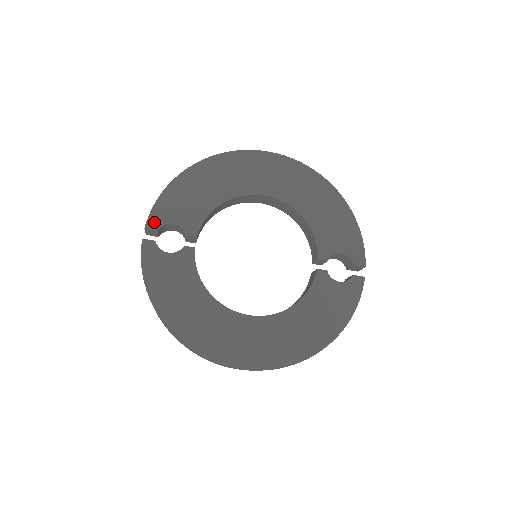
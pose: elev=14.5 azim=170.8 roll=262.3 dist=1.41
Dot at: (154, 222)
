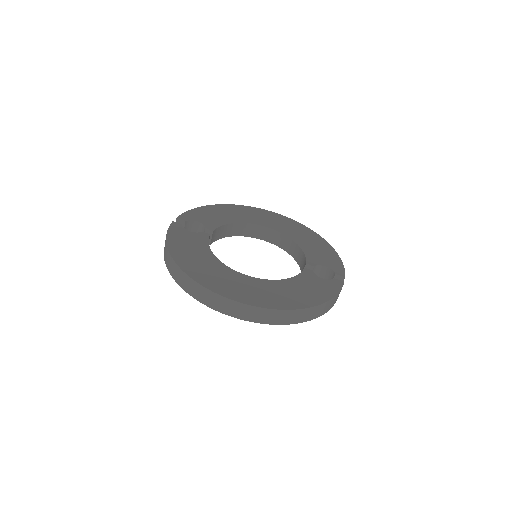
Dot at: (184, 217)
